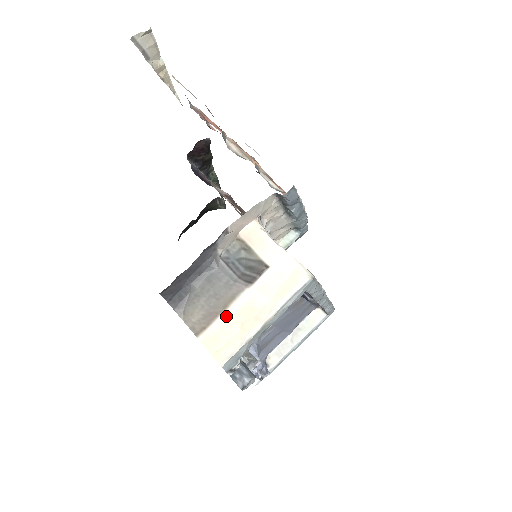
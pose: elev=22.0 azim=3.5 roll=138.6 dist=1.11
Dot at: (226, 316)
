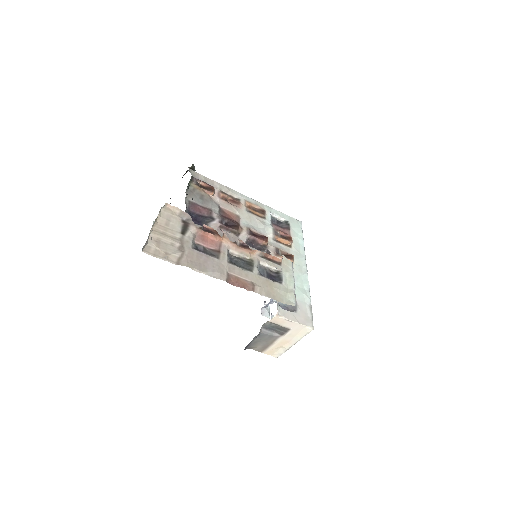
Dot at: (273, 346)
